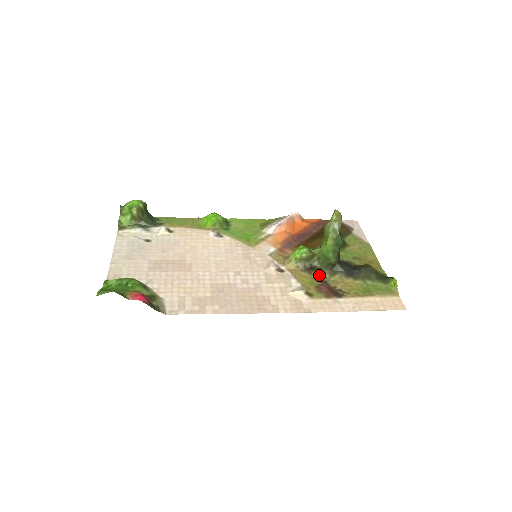
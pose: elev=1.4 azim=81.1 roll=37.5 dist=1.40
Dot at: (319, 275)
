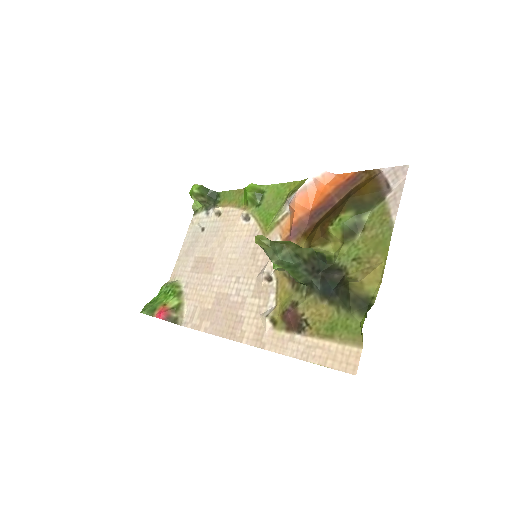
Dot at: (297, 291)
